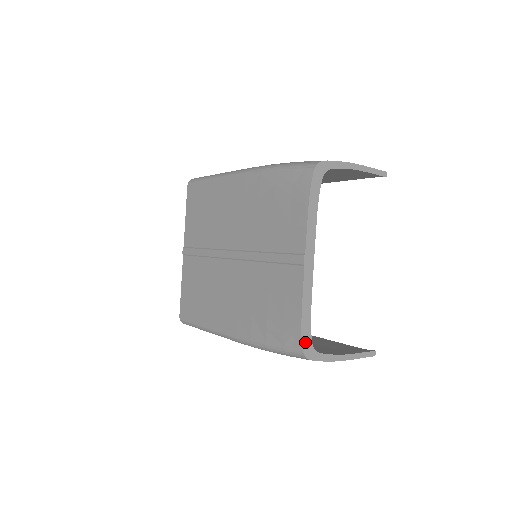
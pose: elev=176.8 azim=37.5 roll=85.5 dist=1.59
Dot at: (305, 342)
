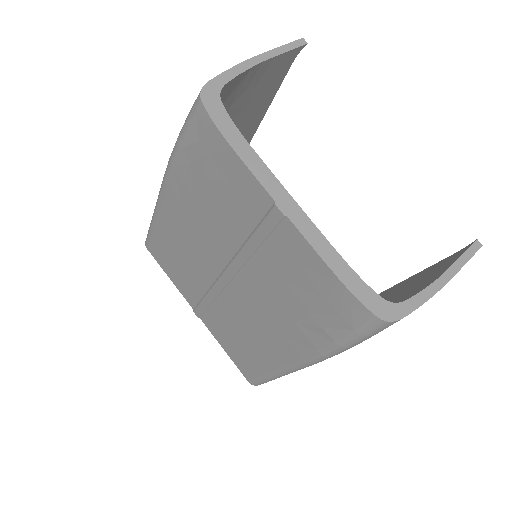
Dot at: (371, 304)
